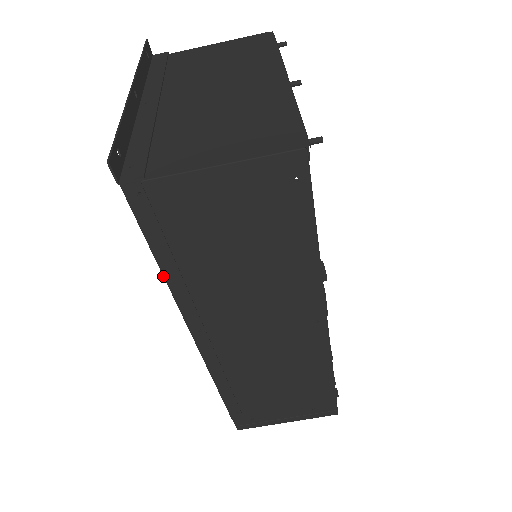
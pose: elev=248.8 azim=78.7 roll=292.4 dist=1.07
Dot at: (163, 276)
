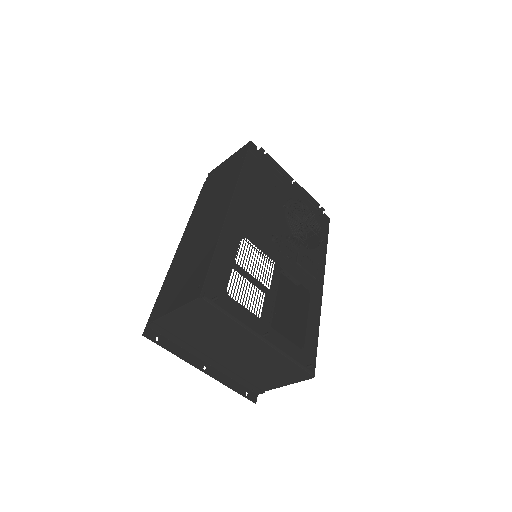
Dot at: occluded
